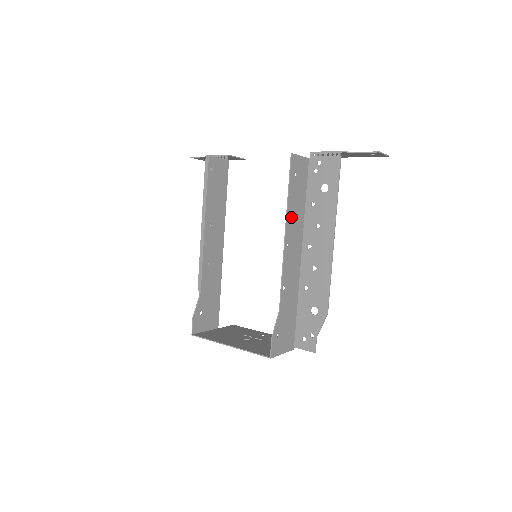
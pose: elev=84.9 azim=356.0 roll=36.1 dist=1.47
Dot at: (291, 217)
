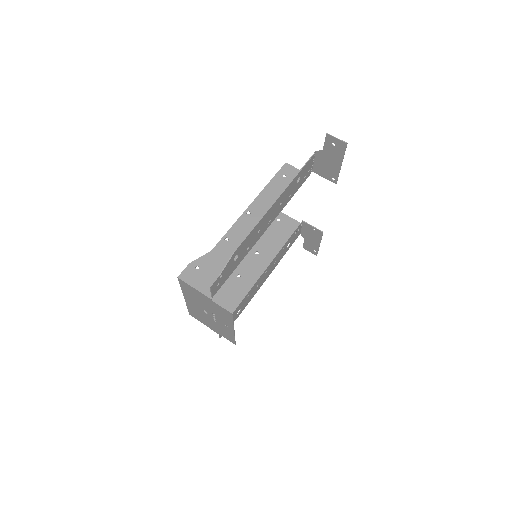
Dot at: (264, 198)
